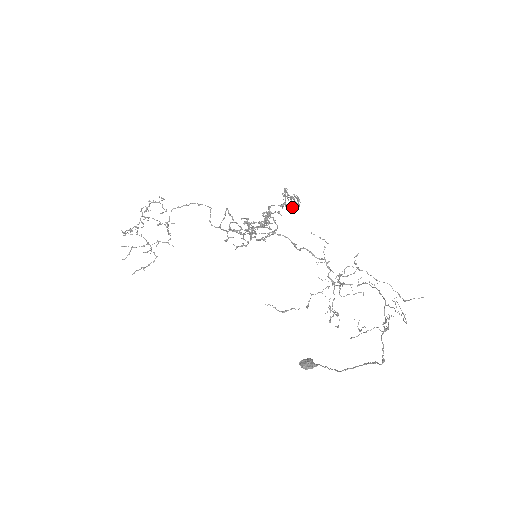
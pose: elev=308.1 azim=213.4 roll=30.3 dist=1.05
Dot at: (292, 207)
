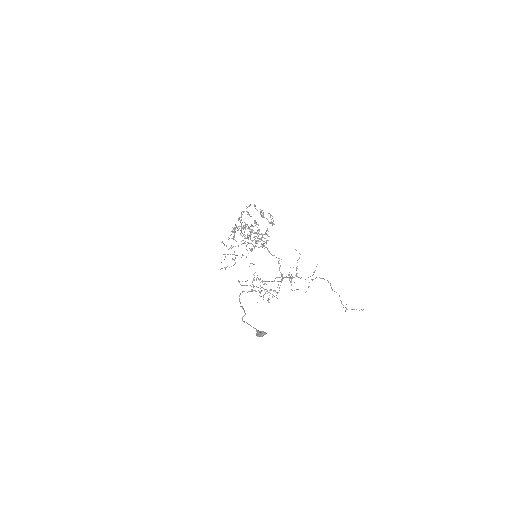
Dot at: (272, 222)
